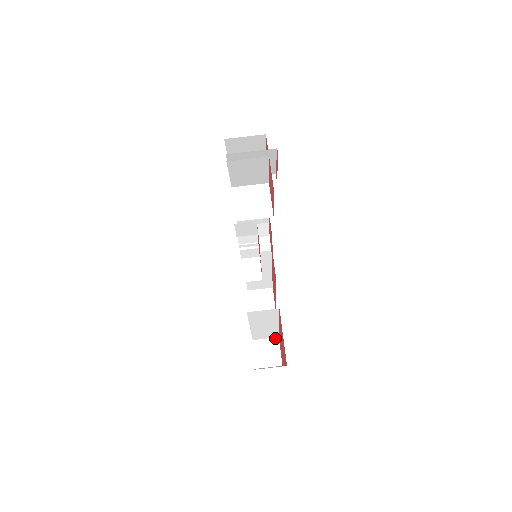
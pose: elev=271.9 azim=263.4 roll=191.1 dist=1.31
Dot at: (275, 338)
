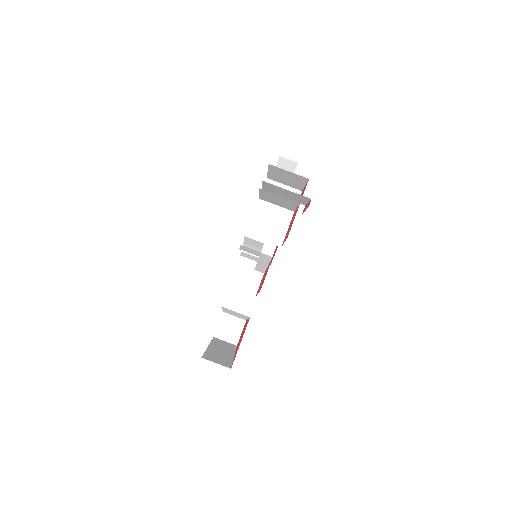
Dot at: (243, 320)
